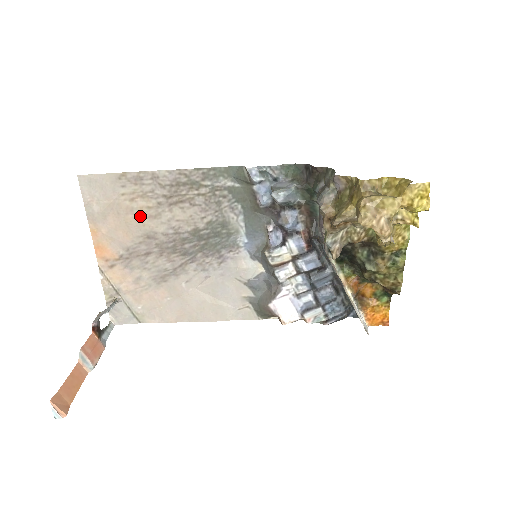
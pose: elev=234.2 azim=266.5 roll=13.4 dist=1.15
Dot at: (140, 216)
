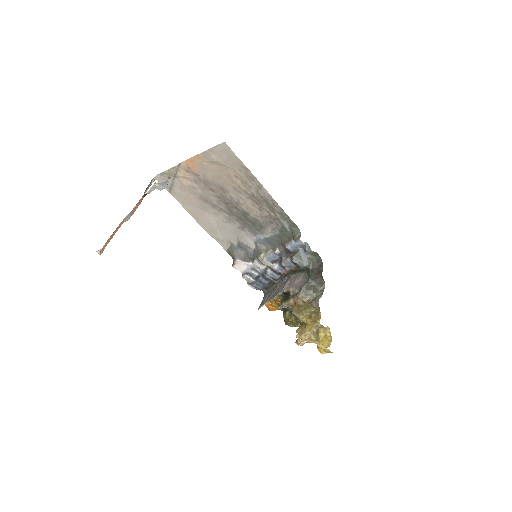
Dot at: (230, 182)
